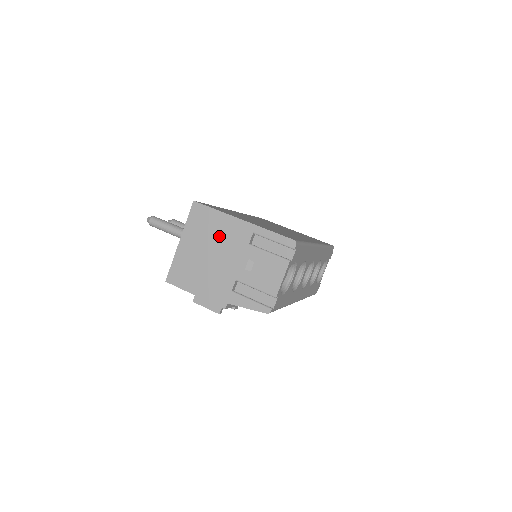
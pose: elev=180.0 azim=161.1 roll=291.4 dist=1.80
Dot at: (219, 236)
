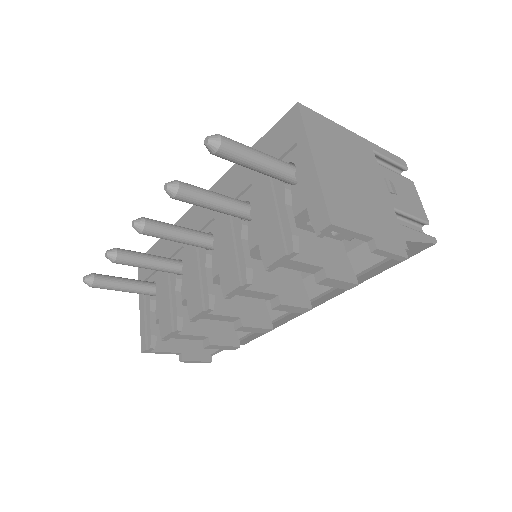
Dot at: (349, 152)
